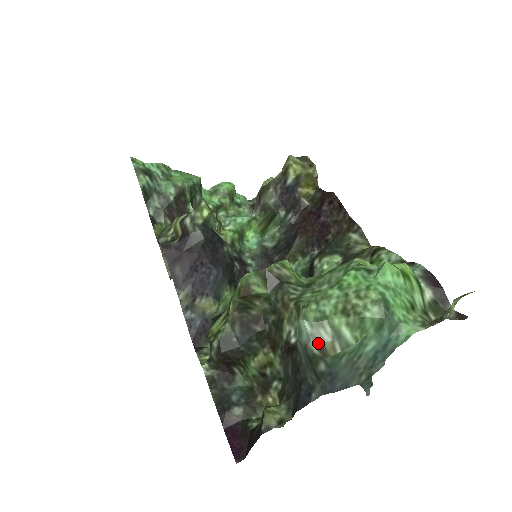
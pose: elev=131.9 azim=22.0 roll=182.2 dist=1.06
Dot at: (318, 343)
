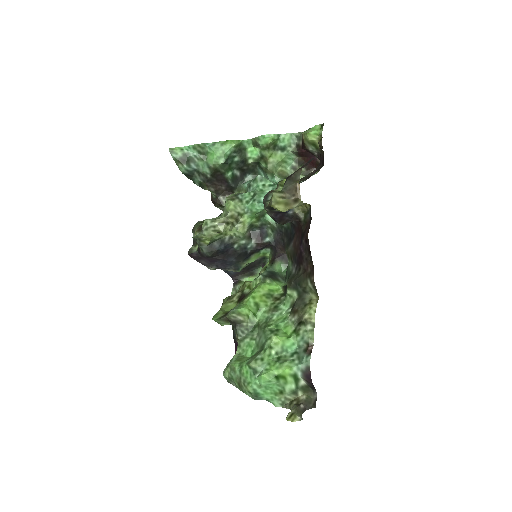
Dot at: occluded
